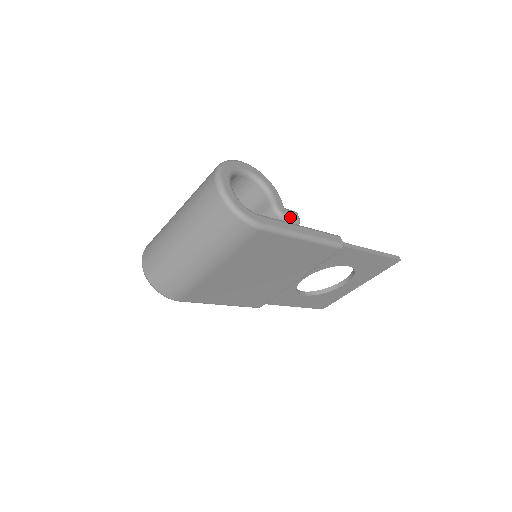
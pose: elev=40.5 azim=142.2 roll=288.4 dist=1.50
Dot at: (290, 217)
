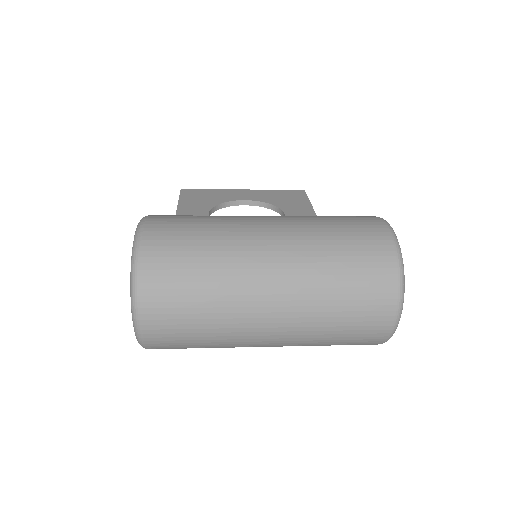
Dot at: occluded
